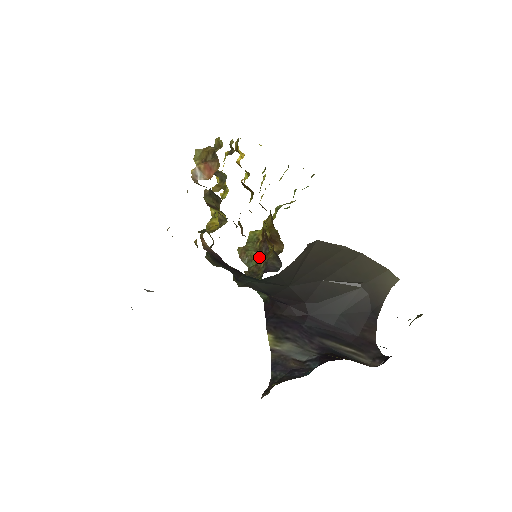
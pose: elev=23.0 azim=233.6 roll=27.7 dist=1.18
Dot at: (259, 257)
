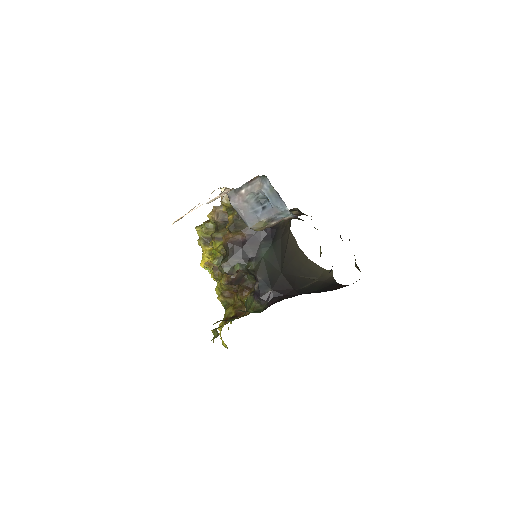
Dot at: occluded
